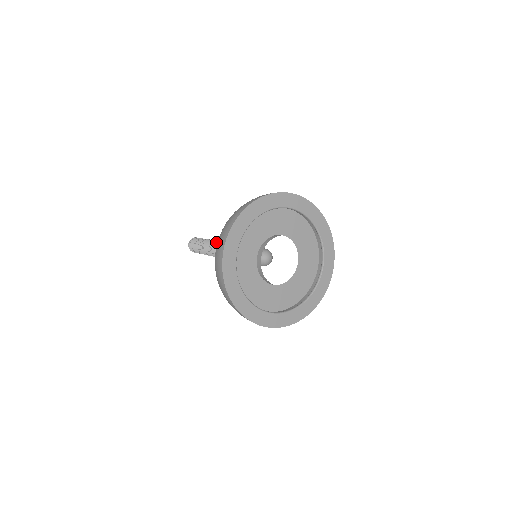
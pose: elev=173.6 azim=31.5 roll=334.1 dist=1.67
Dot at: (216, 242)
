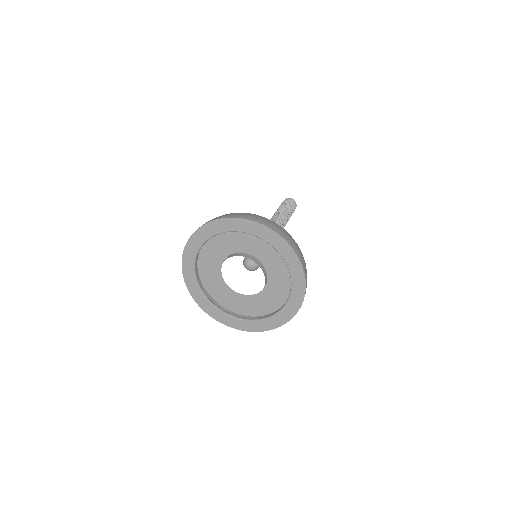
Dot at: (276, 218)
